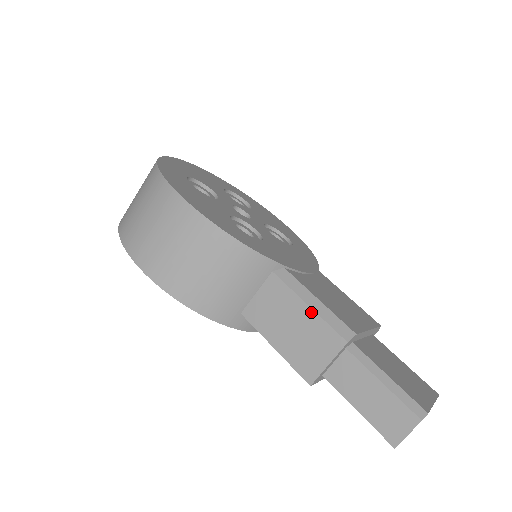
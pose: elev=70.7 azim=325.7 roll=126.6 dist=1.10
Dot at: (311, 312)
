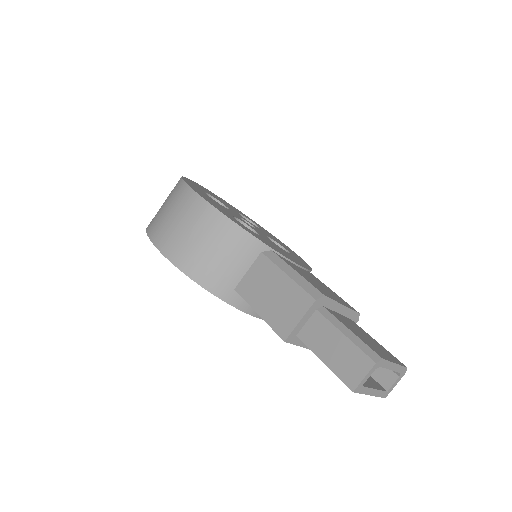
Dot at: (289, 279)
